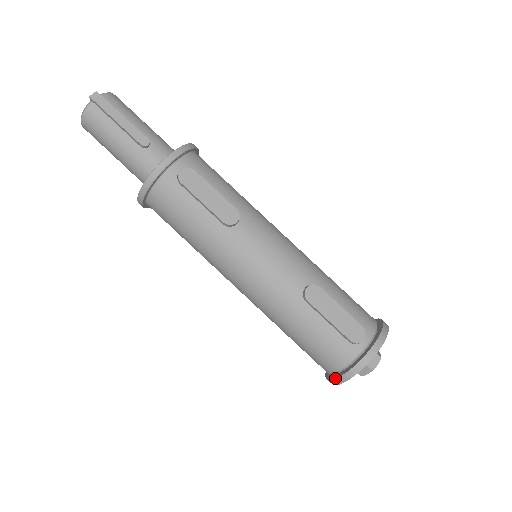
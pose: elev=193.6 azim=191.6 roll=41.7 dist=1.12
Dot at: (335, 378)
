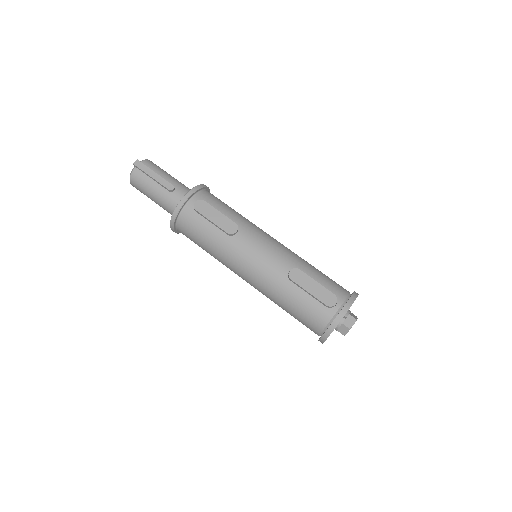
Dot at: (321, 336)
